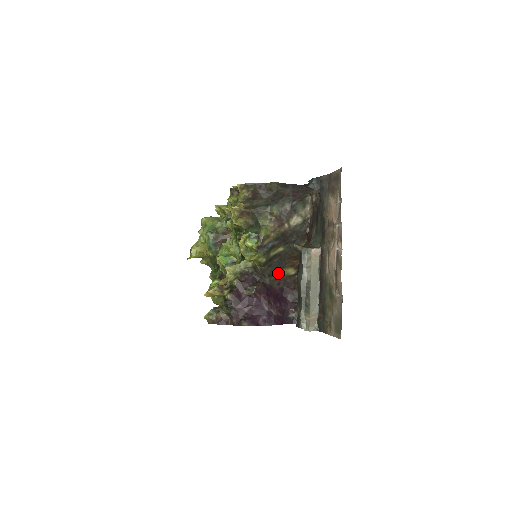
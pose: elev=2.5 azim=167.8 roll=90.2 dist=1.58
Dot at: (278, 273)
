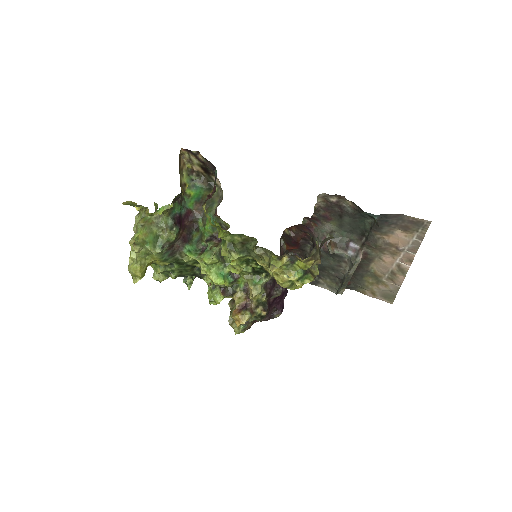
Dot at: occluded
